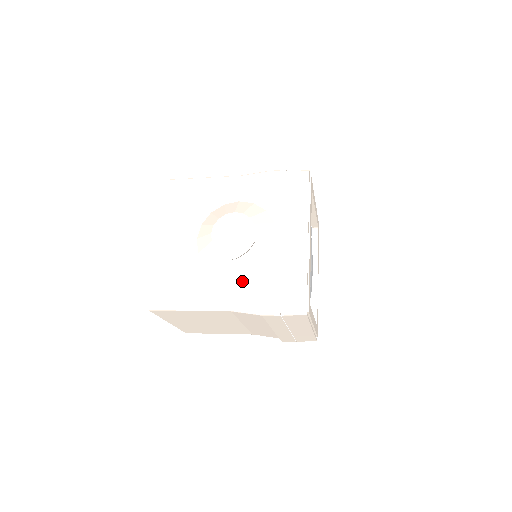
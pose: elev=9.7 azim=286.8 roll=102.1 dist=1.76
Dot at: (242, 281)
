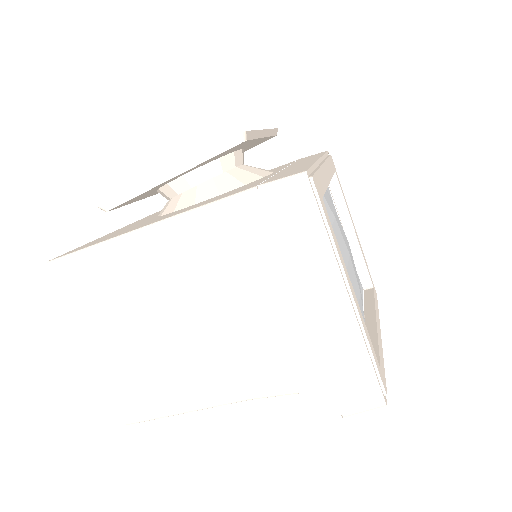
Dot at: (207, 200)
